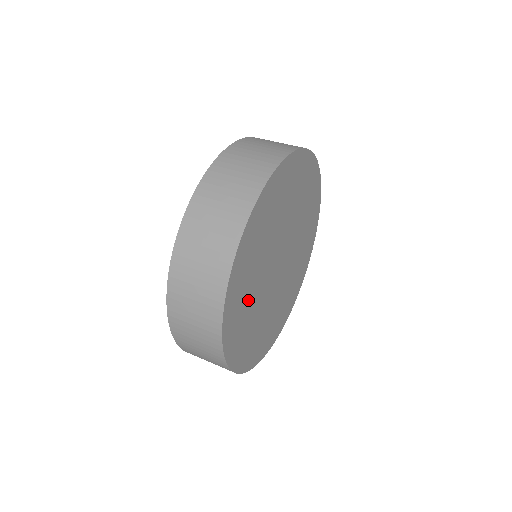
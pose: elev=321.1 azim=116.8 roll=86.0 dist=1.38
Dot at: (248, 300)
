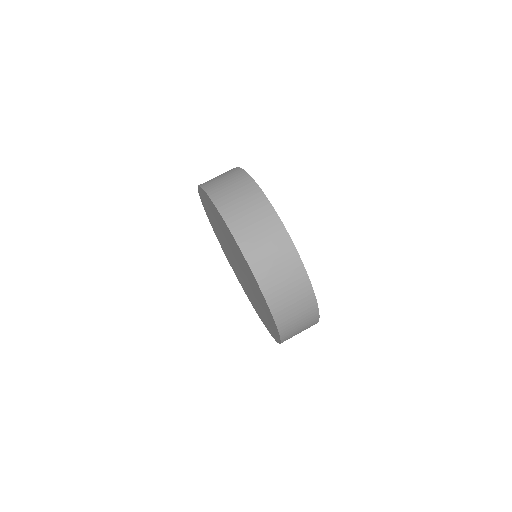
Dot at: occluded
